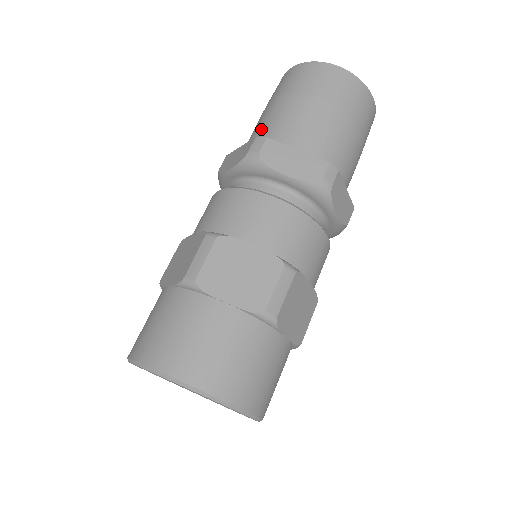
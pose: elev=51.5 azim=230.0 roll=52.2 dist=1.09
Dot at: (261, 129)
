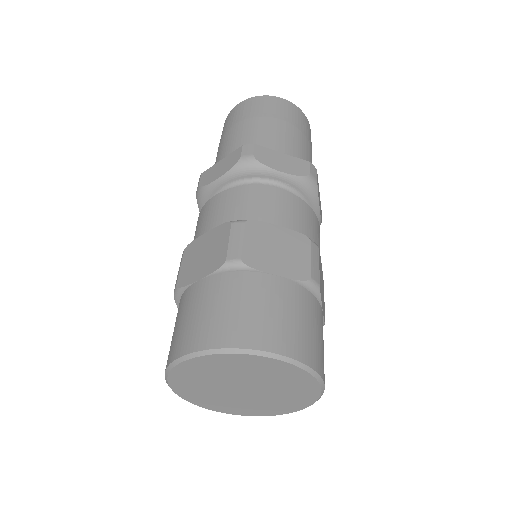
Dot at: occluded
